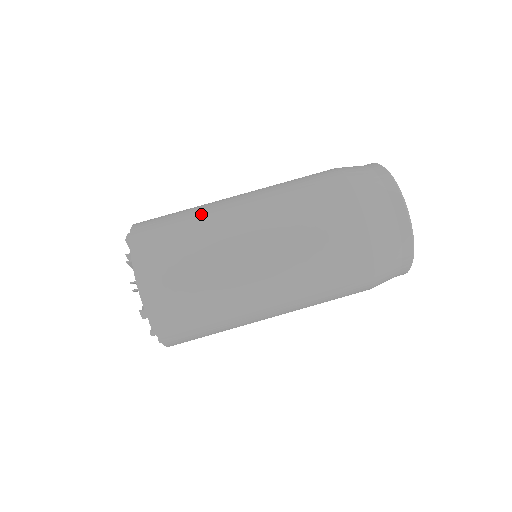
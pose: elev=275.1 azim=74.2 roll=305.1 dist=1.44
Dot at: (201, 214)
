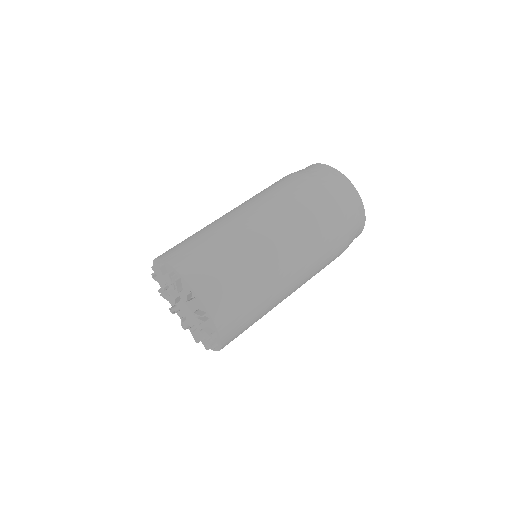
Dot at: (231, 241)
